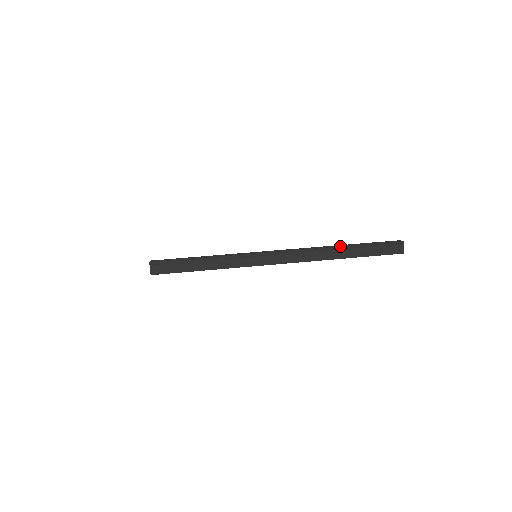
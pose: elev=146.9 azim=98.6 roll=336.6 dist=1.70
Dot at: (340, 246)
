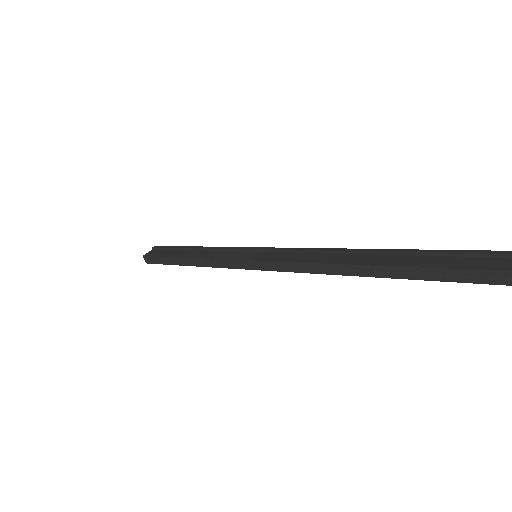
Dot at: (394, 249)
